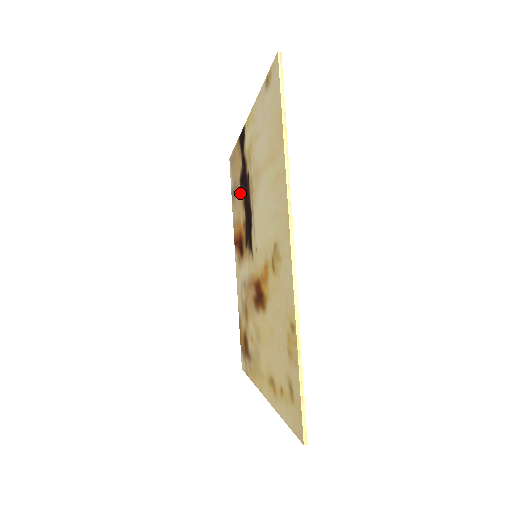
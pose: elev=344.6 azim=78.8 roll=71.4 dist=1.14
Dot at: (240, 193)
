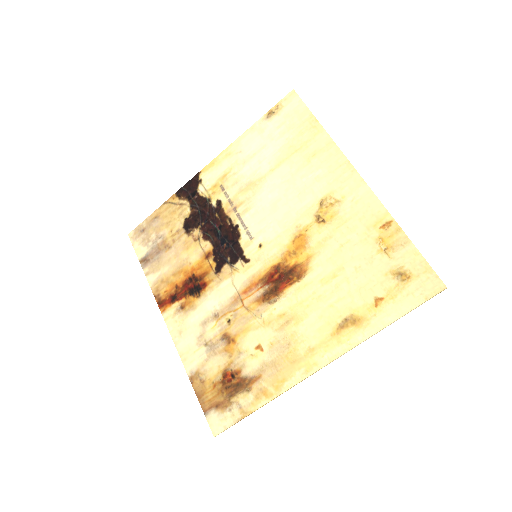
Dot at: (186, 237)
